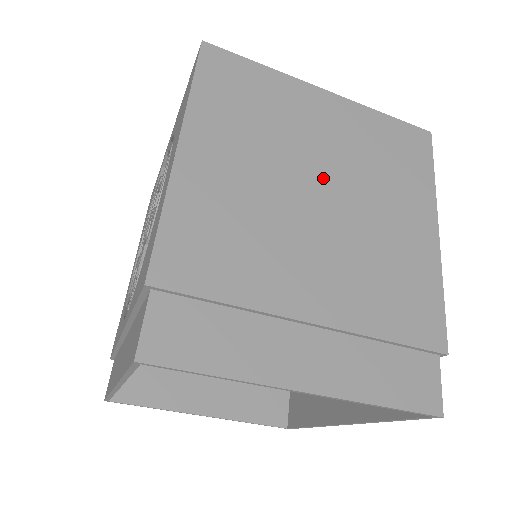
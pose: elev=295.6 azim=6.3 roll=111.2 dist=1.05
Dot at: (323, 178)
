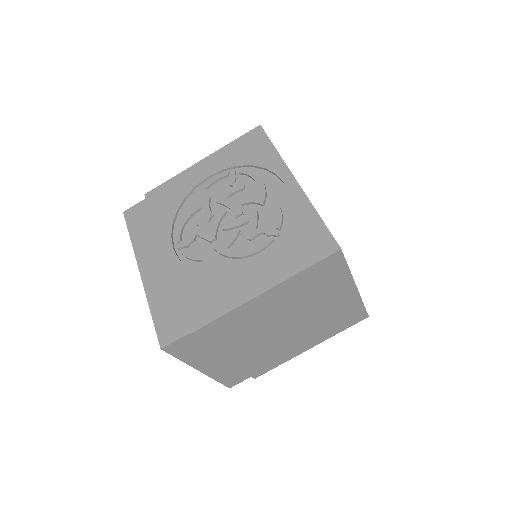
Dot at: (299, 320)
